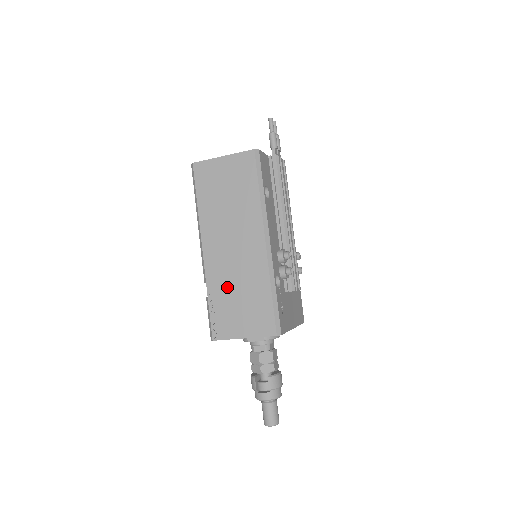
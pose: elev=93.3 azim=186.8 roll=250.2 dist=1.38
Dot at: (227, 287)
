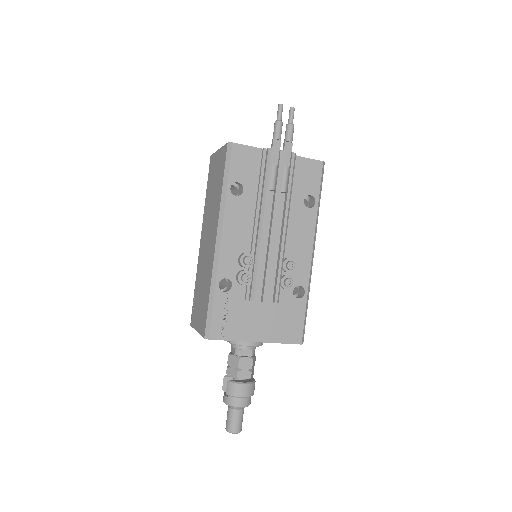
Dot at: (200, 279)
